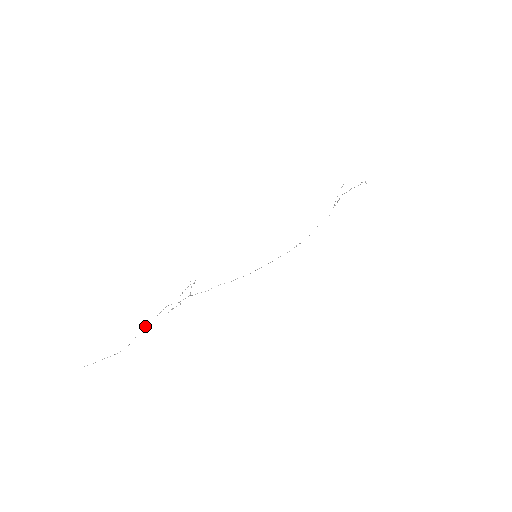
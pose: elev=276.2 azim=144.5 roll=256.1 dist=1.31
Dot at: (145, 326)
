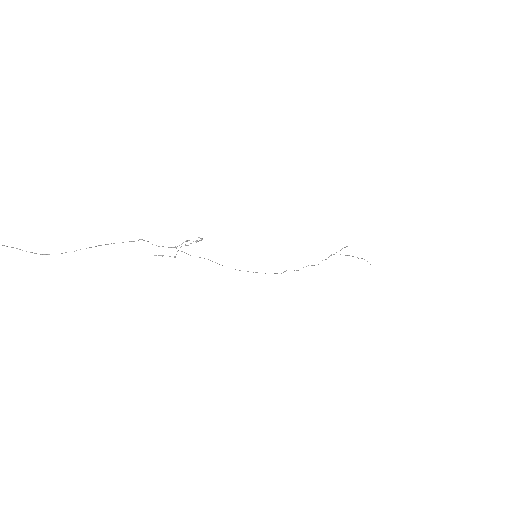
Dot at: occluded
